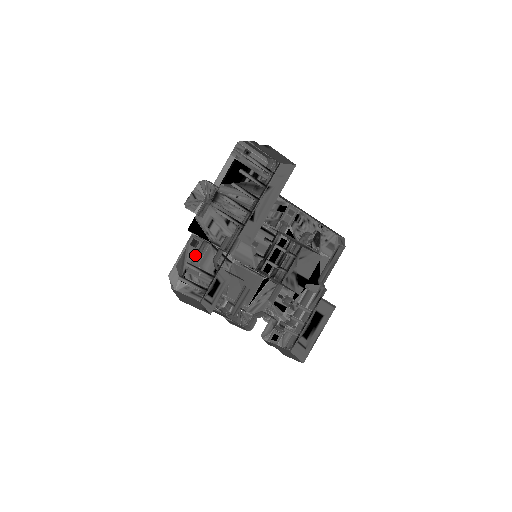
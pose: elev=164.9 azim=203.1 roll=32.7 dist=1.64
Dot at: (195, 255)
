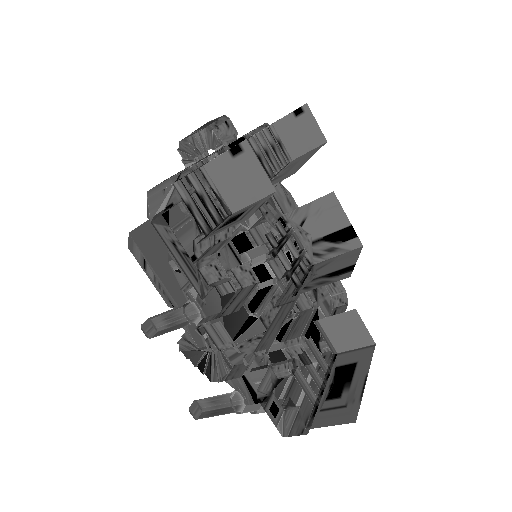
Dot at: occluded
